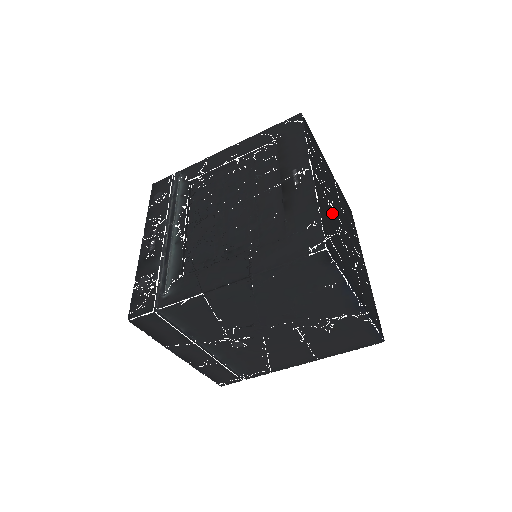
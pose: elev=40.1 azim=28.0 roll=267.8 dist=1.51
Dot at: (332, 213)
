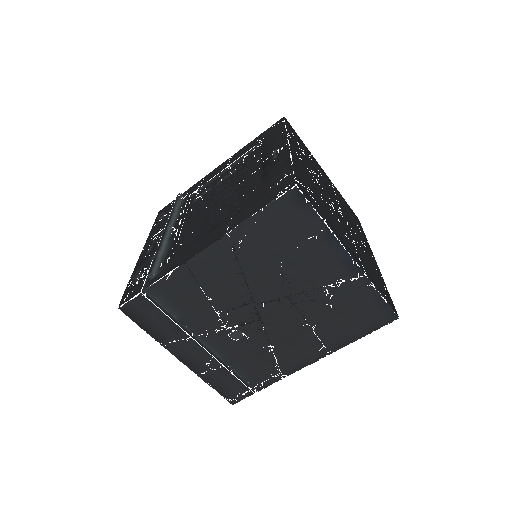
Dot at: (317, 186)
